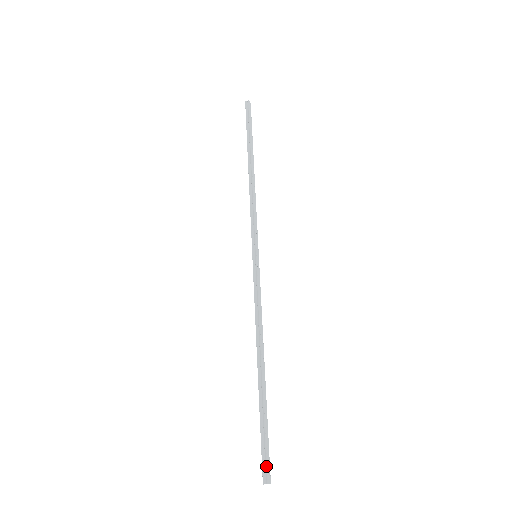
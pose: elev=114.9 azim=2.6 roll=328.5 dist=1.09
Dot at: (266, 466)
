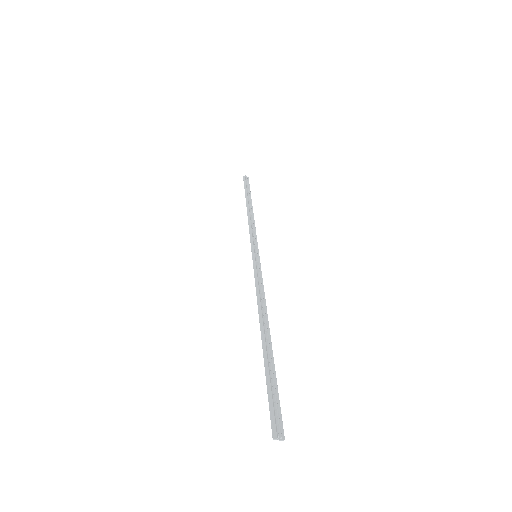
Dot at: (275, 418)
